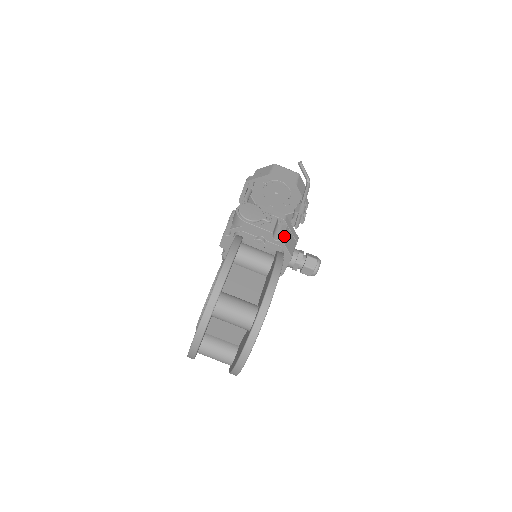
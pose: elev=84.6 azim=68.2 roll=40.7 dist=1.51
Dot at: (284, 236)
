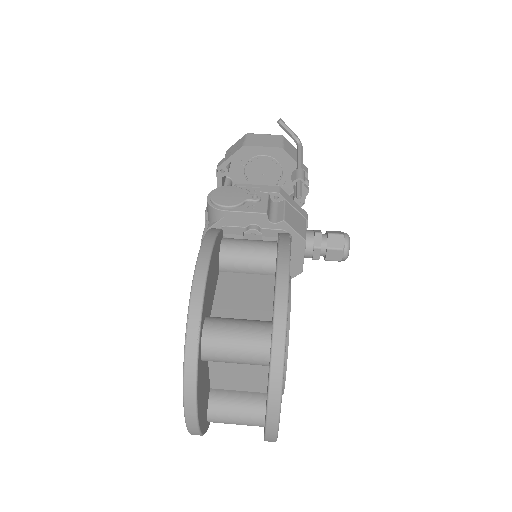
Dot at: (285, 214)
